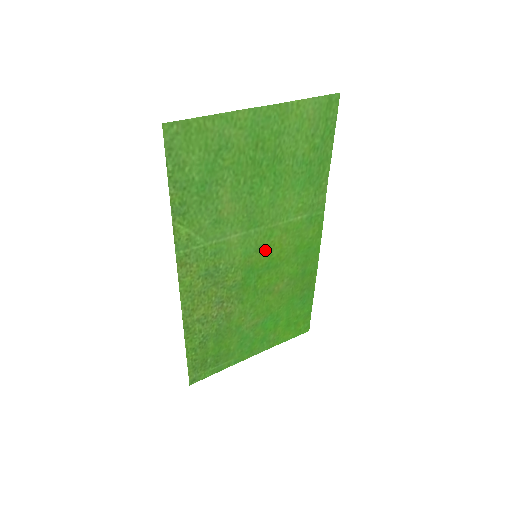
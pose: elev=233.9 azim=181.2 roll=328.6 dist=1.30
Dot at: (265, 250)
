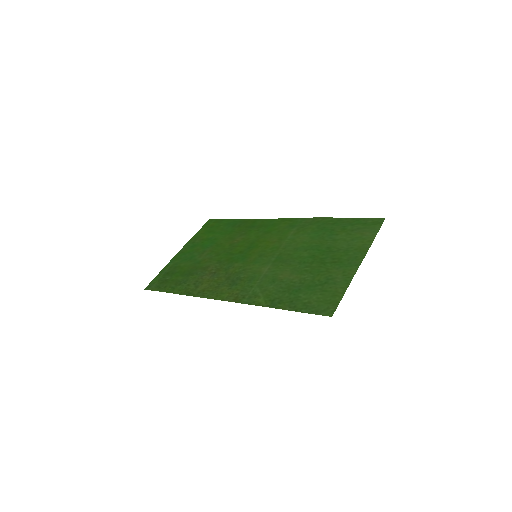
Dot at: (262, 250)
